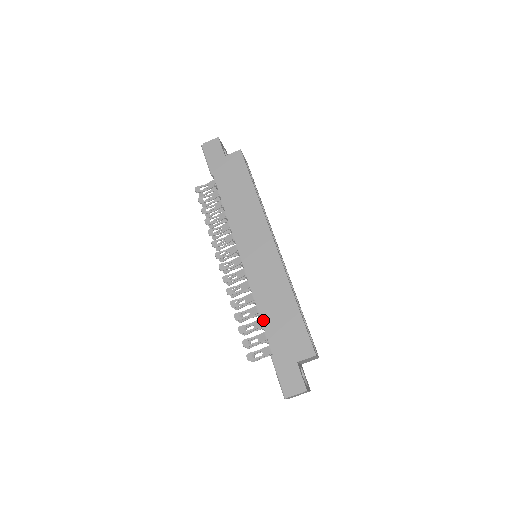
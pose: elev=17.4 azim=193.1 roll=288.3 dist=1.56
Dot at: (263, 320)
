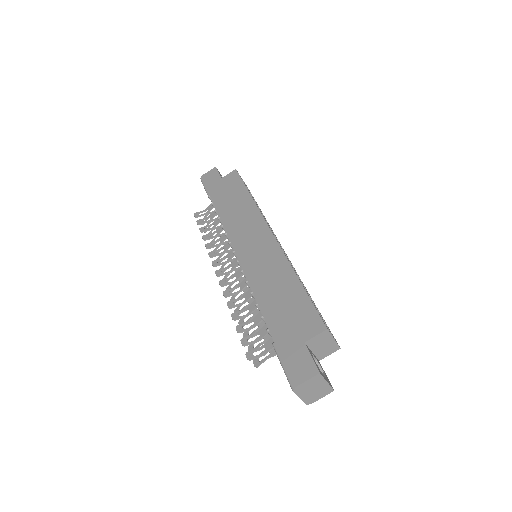
Dot at: (262, 307)
